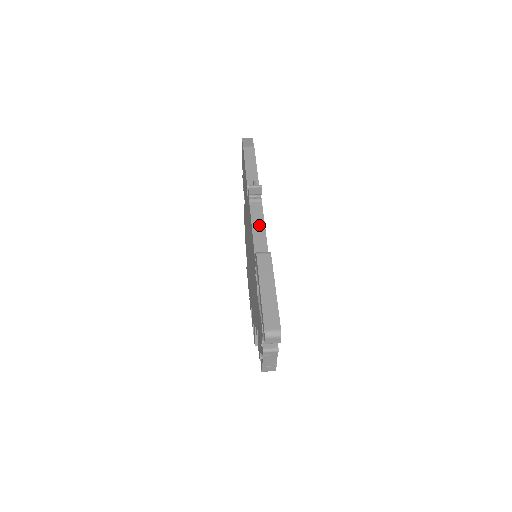
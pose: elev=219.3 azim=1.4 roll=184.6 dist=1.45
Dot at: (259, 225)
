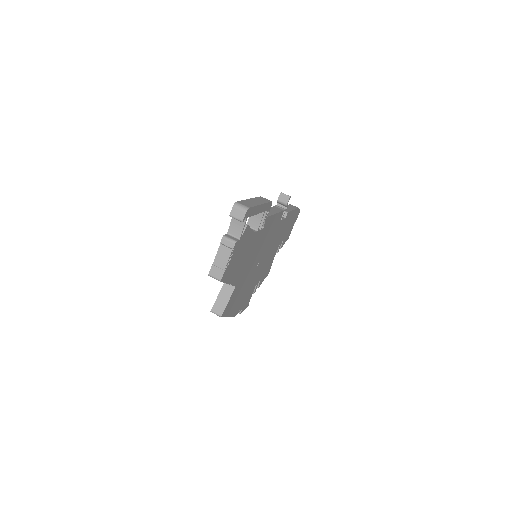
Dot at: (273, 211)
